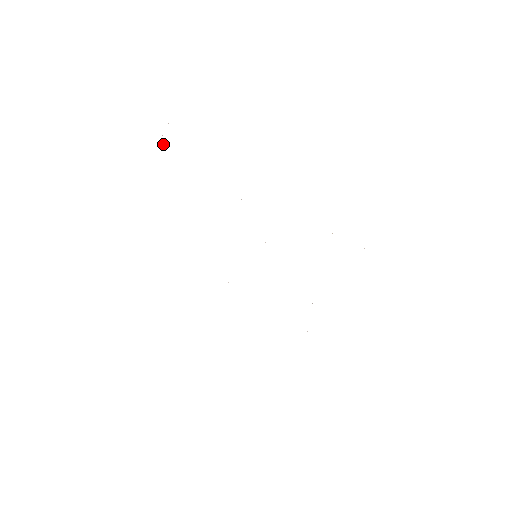
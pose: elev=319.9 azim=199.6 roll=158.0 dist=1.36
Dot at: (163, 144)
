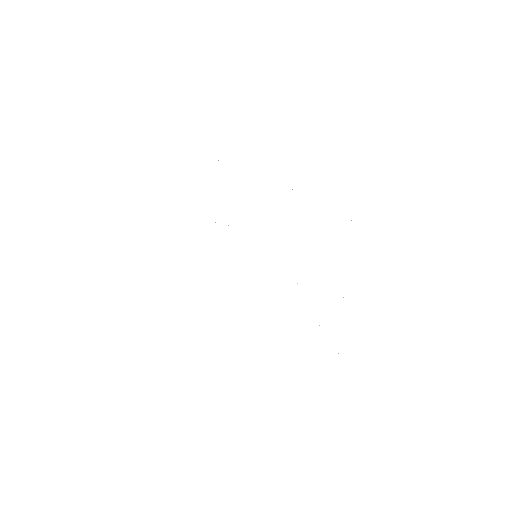
Dot at: occluded
